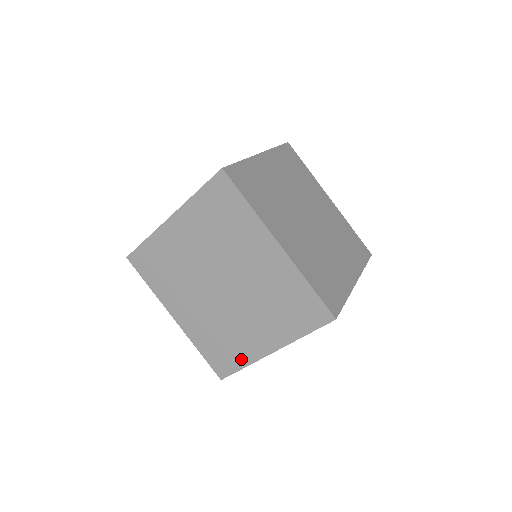
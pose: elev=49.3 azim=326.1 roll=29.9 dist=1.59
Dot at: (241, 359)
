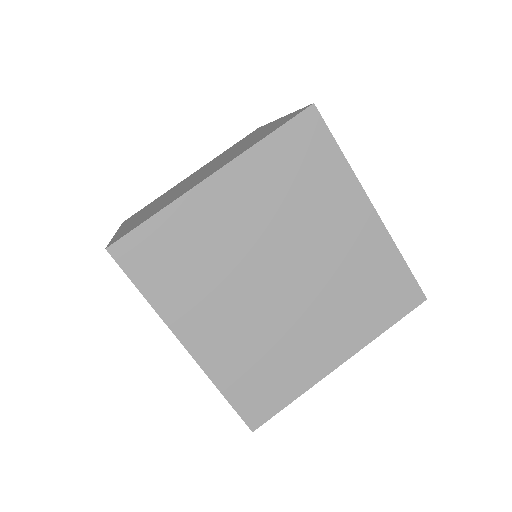
Dot at: occluded
